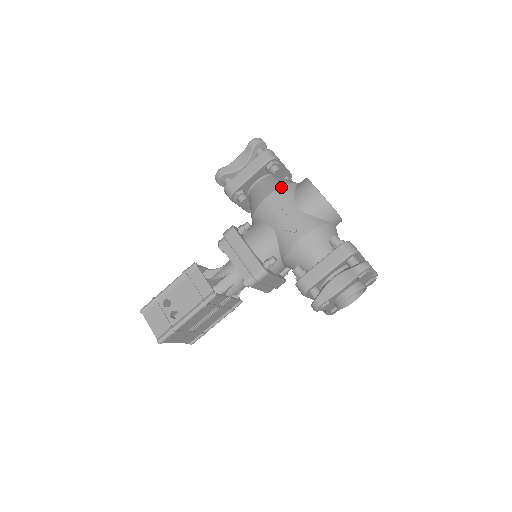
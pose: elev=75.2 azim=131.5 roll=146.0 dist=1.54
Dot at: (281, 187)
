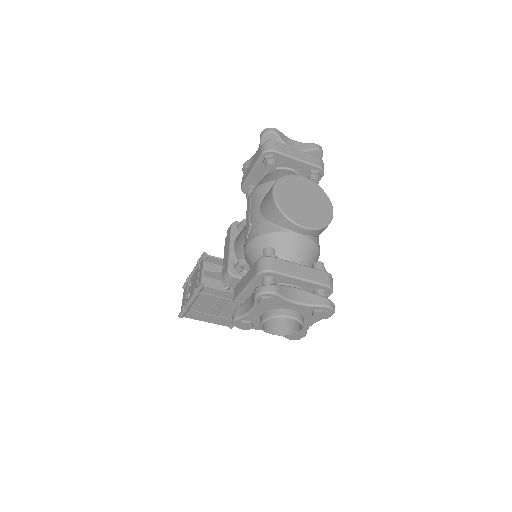
Dot at: (261, 185)
